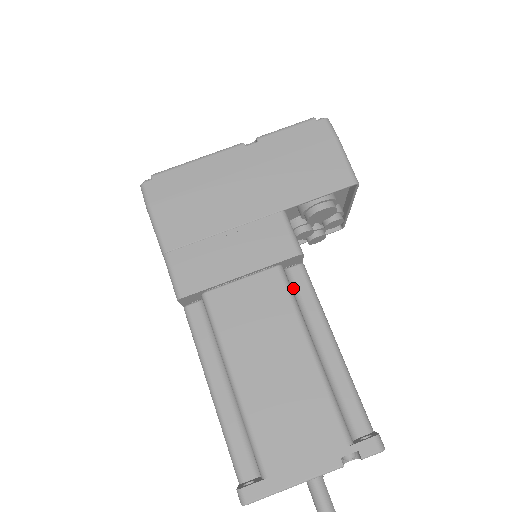
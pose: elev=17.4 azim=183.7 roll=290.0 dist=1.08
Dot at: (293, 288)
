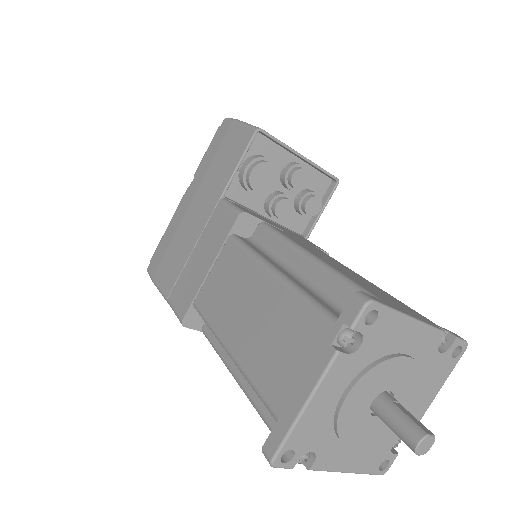
Dot at: (259, 245)
